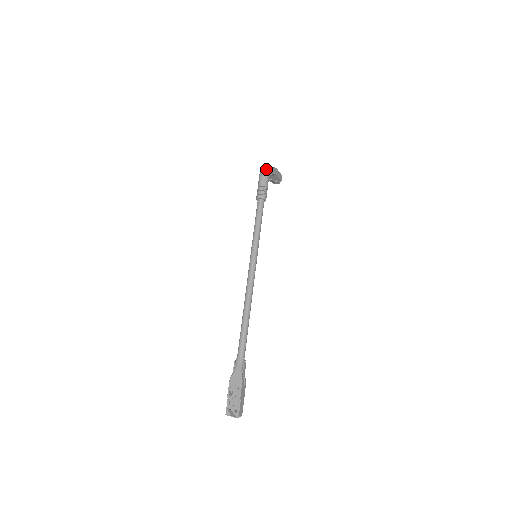
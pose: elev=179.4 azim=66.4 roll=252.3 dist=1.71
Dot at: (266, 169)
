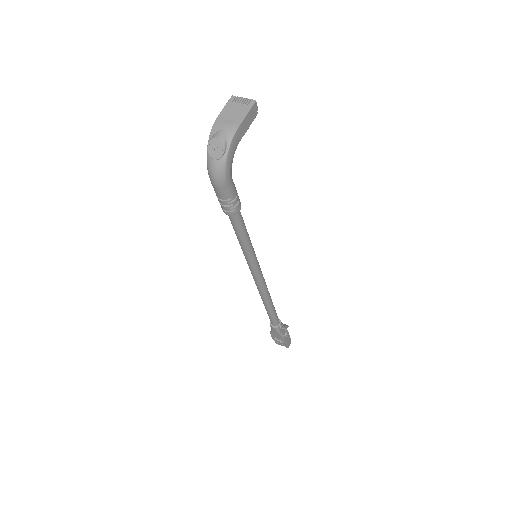
Dot at: (217, 167)
